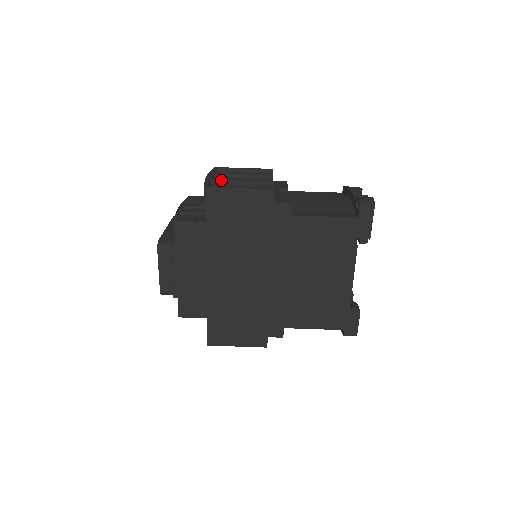
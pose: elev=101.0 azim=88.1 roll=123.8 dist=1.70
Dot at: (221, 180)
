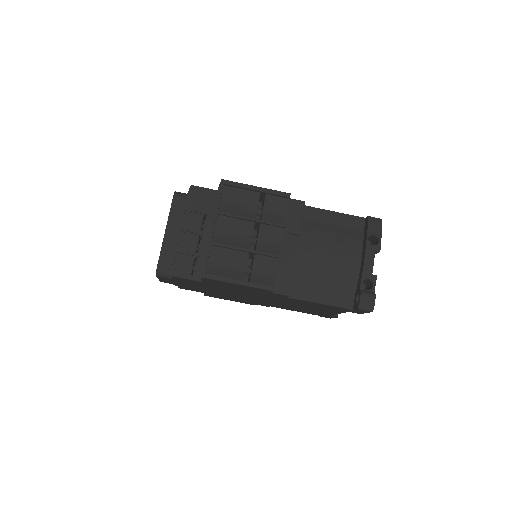
Dot at: (222, 246)
